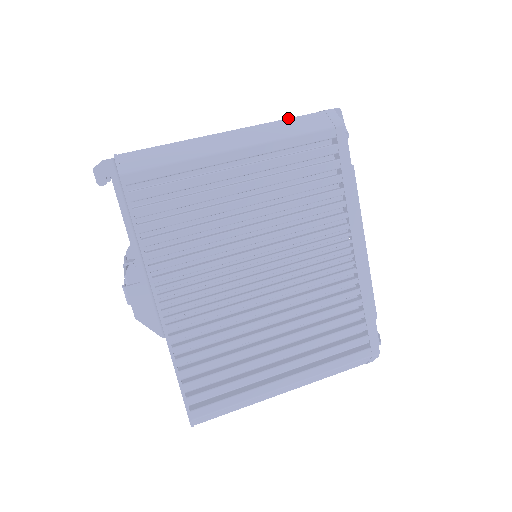
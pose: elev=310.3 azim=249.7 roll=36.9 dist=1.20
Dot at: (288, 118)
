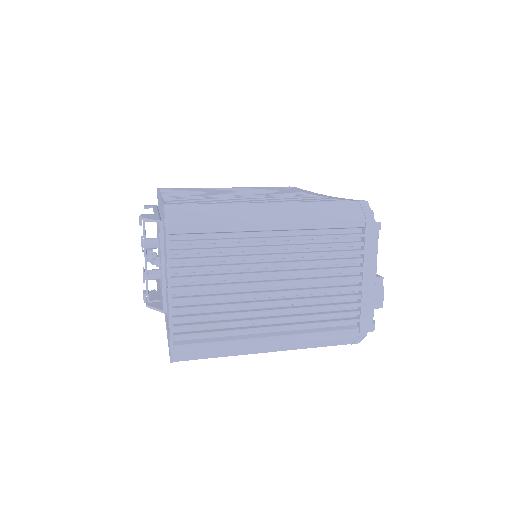
Dot at: occluded
